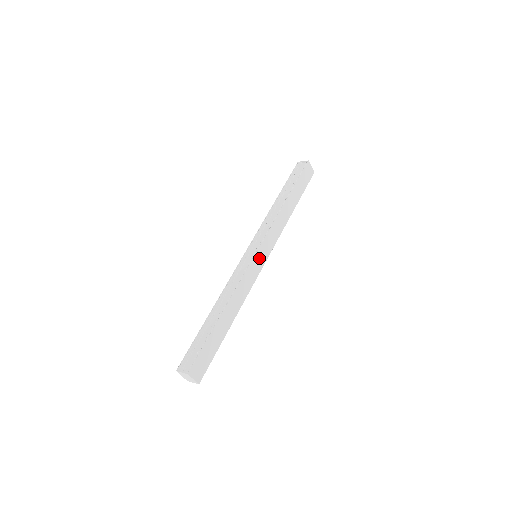
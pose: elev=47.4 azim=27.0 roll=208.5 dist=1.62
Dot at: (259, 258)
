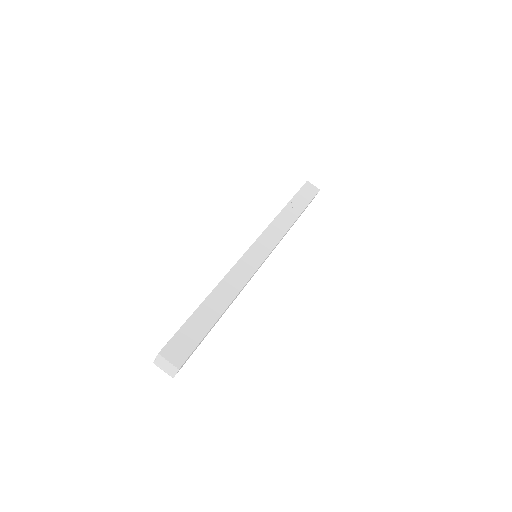
Dot at: (256, 252)
